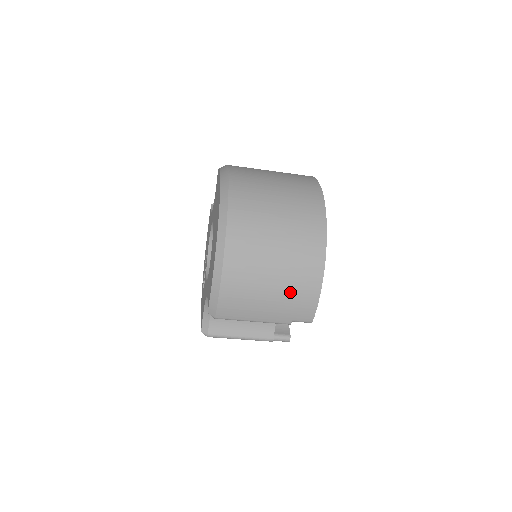
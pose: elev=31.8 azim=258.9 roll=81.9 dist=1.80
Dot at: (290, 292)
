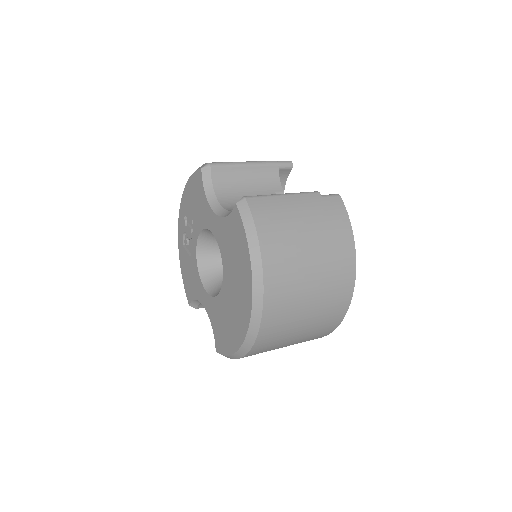
Dot at: occluded
